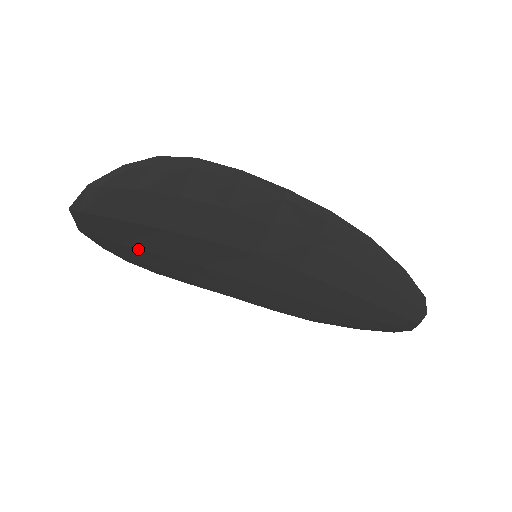
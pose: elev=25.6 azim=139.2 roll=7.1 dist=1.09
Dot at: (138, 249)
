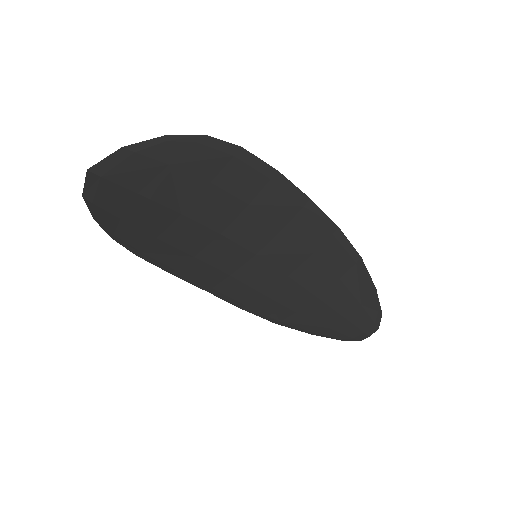
Dot at: (137, 228)
